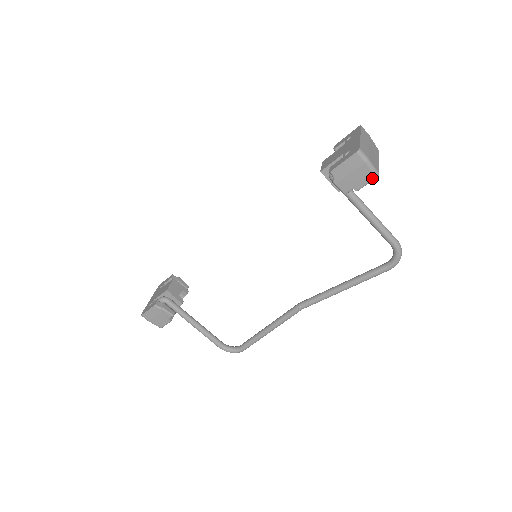
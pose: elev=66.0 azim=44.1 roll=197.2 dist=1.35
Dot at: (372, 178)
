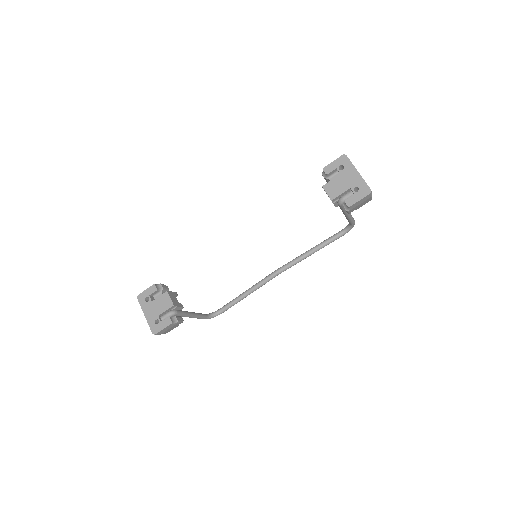
Dot at: occluded
